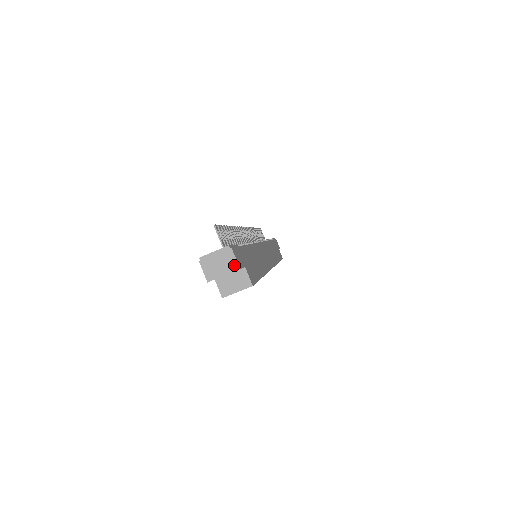
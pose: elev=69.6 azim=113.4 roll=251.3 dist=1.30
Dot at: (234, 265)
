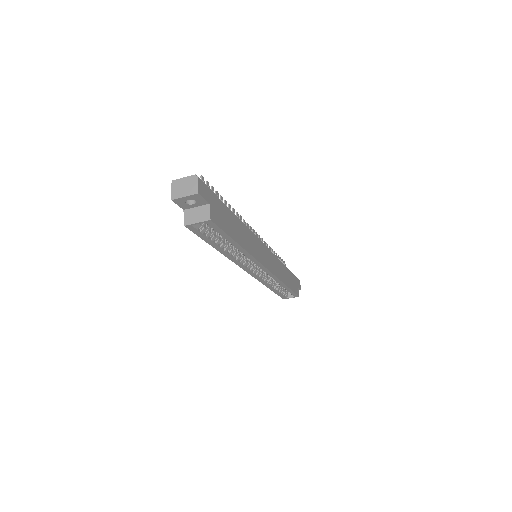
Dot at: (195, 189)
